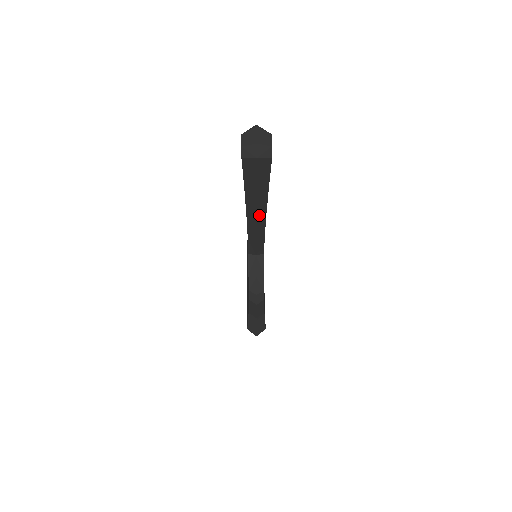
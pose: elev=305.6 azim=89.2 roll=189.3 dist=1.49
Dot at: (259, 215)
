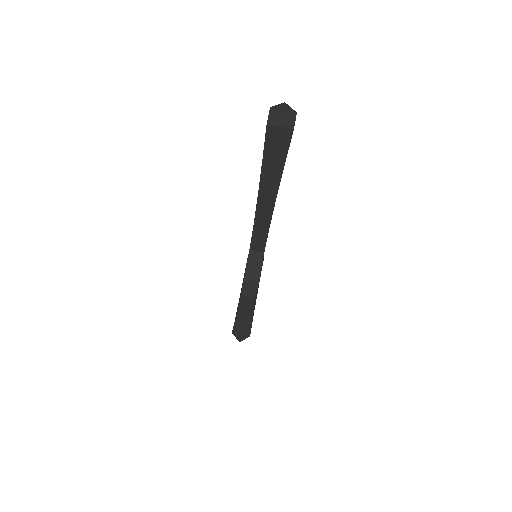
Dot at: (269, 198)
